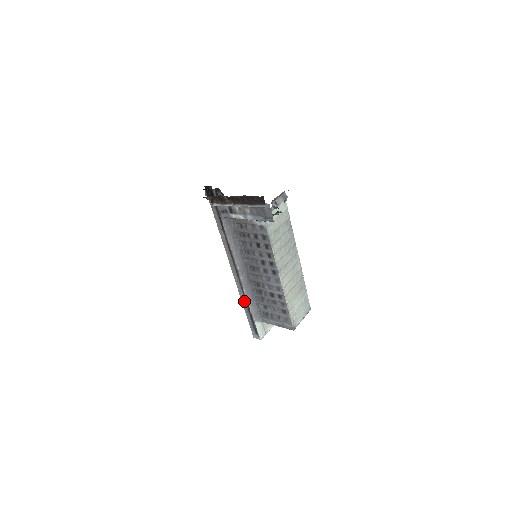
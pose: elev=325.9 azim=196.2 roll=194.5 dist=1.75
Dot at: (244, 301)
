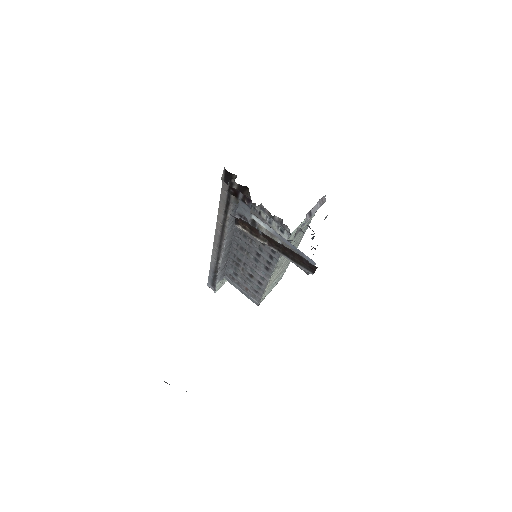
Dot at: (214, 264)
